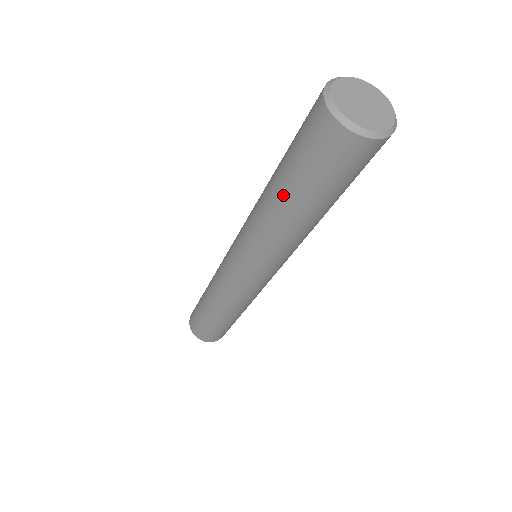
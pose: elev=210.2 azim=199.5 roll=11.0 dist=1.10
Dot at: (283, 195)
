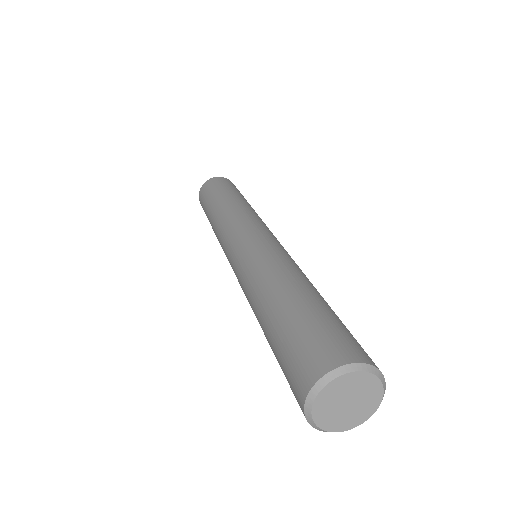
Dot at: (267, 319)
